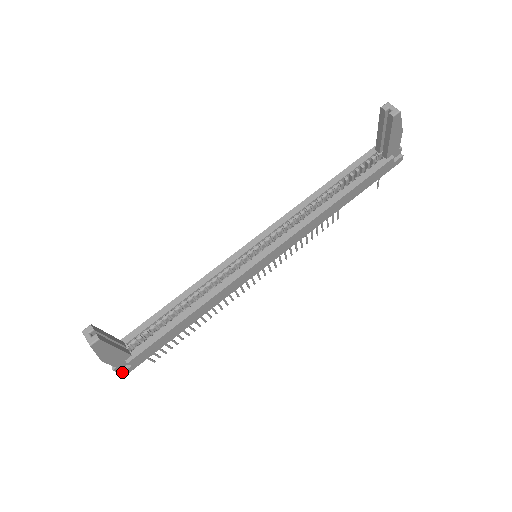
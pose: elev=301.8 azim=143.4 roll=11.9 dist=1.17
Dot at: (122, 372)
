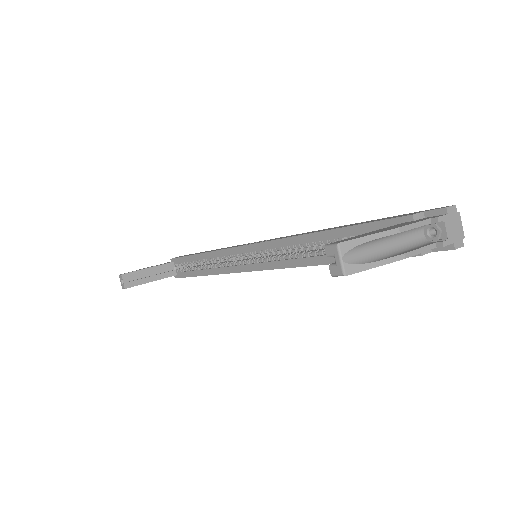
Dot at: occluded
